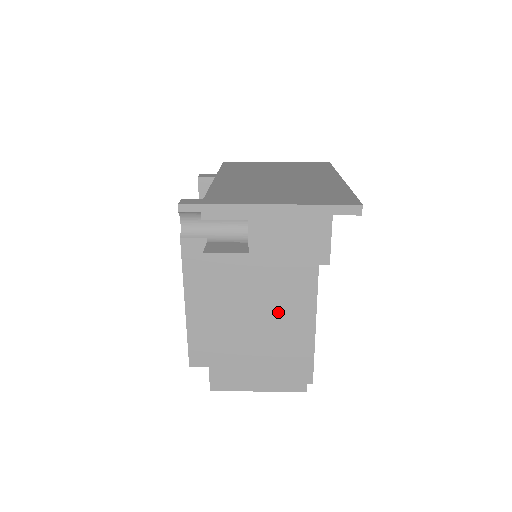
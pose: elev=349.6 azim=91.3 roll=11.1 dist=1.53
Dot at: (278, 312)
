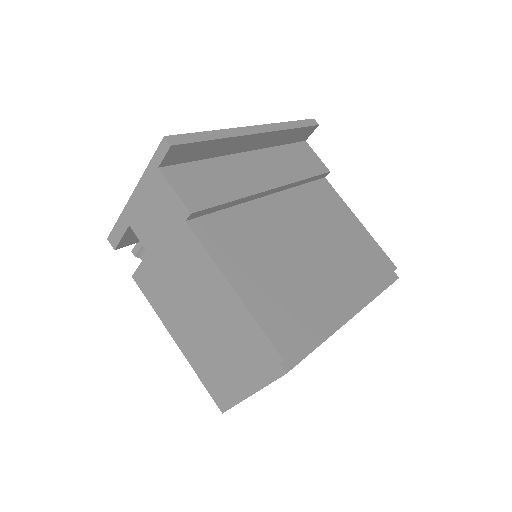
Dot at: (199, 293)
